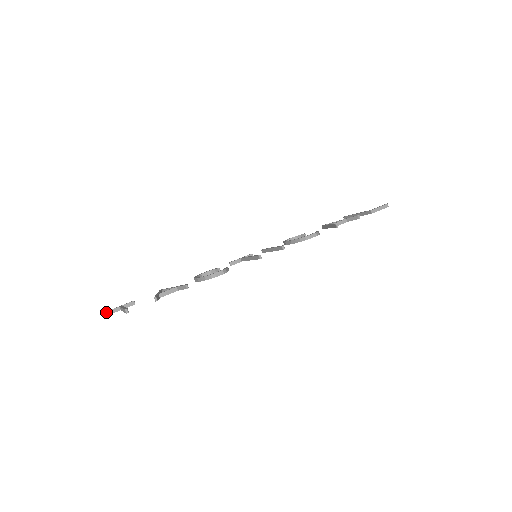
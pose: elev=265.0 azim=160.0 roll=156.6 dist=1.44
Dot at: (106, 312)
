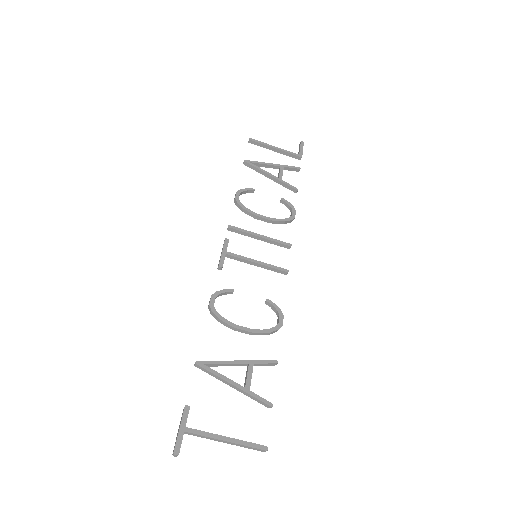
Dot at: occluded
